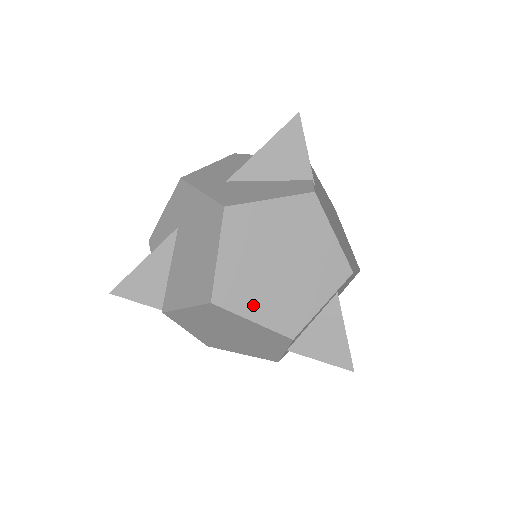
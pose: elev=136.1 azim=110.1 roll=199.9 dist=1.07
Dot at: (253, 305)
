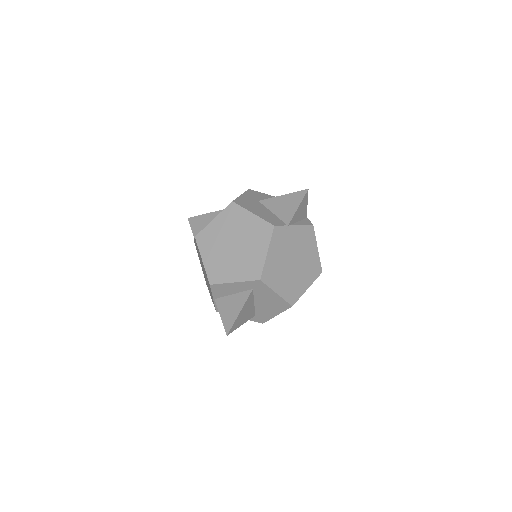
Dot at: (208, 253)
